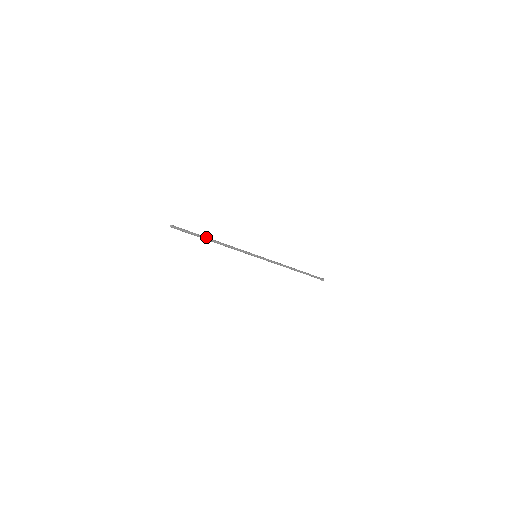
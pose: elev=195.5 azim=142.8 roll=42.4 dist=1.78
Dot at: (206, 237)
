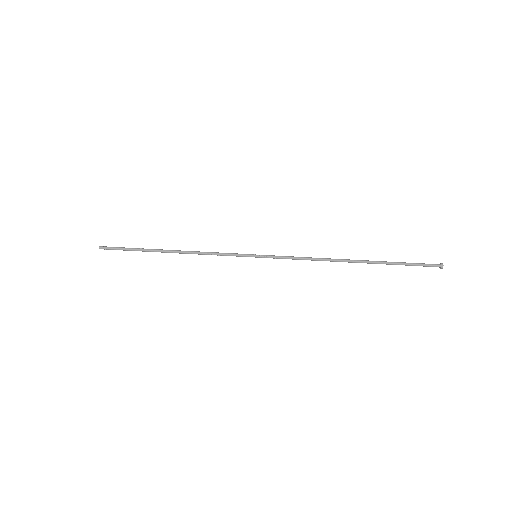
Dot at: (155, 249)
